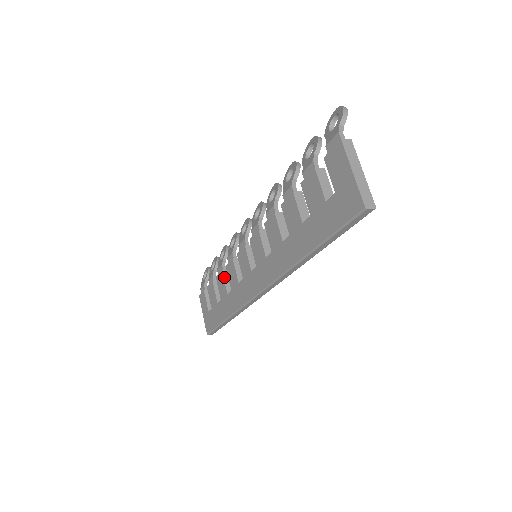
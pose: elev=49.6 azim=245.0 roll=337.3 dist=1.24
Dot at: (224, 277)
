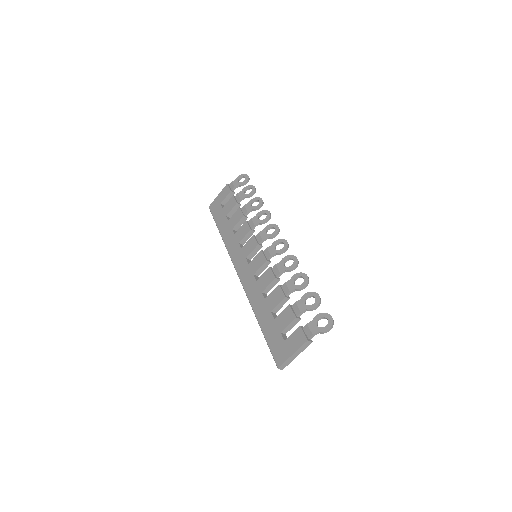
Dot at: (240, 220)
